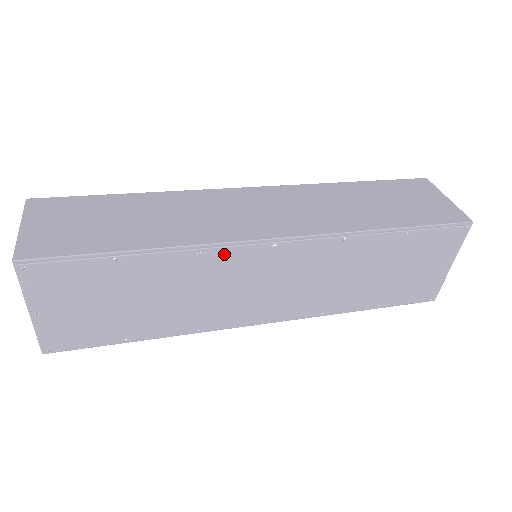
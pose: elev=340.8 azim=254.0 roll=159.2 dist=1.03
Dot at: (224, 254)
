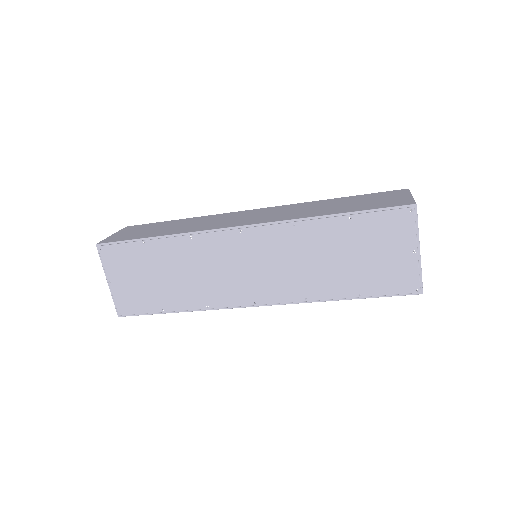
Dot at: (208, 239)
